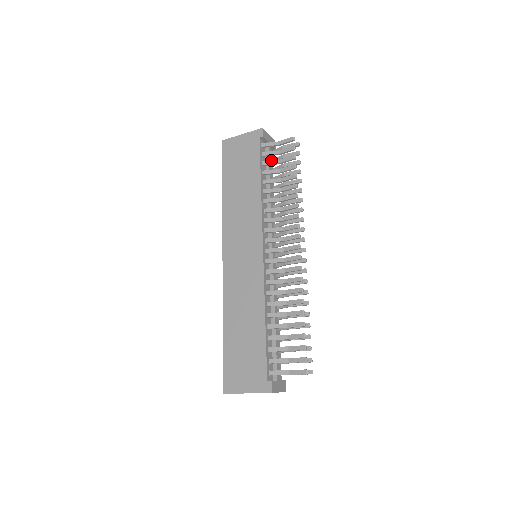
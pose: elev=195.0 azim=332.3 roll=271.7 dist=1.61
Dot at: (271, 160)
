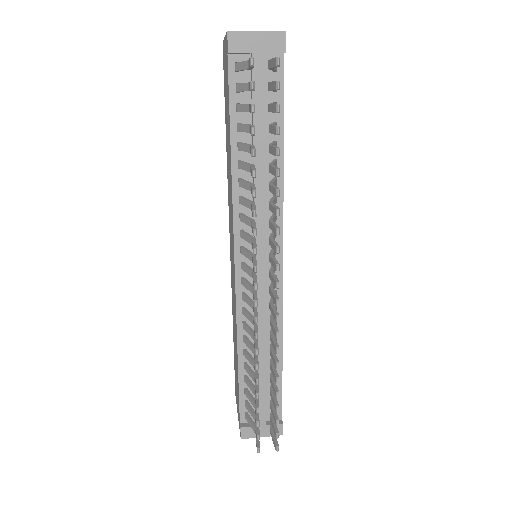
Dot at: occluded
